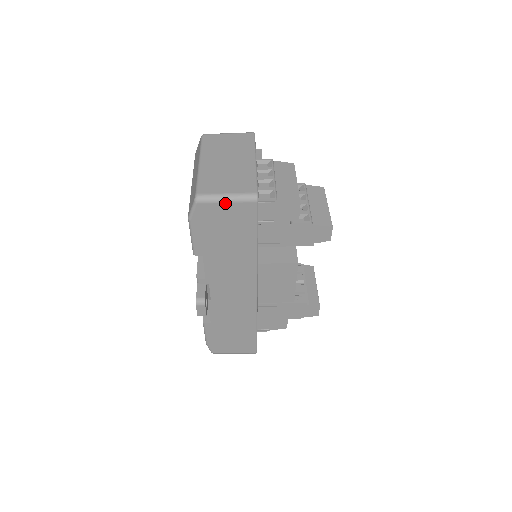
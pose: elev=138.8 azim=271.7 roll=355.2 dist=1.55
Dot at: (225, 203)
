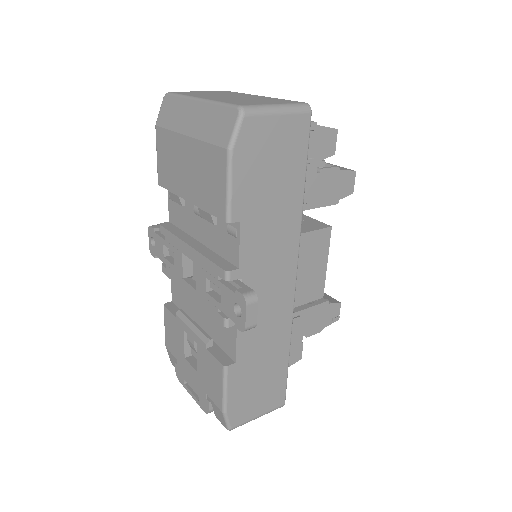
Dot at: (277, 116)
